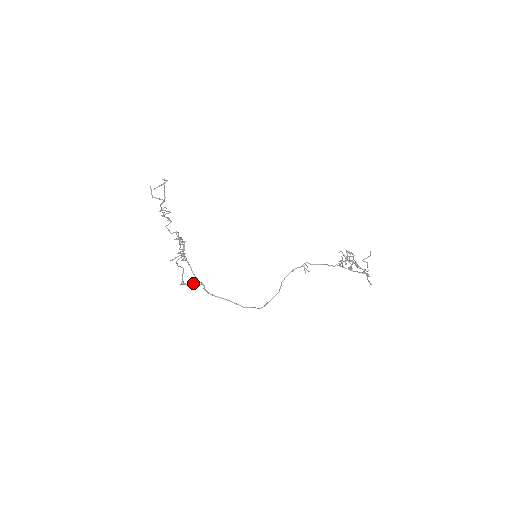
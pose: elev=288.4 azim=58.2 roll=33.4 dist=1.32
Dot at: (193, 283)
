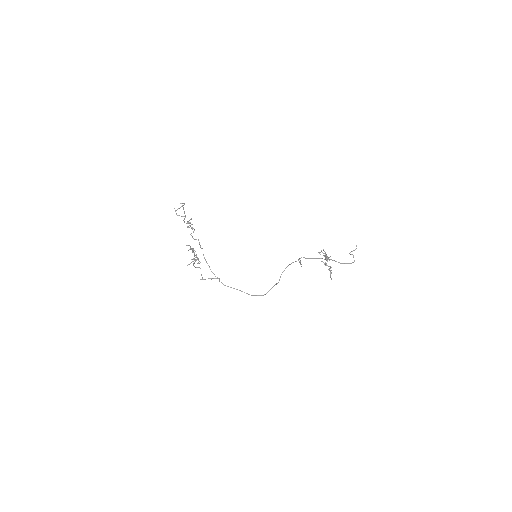
Dot at: (210, 278)
